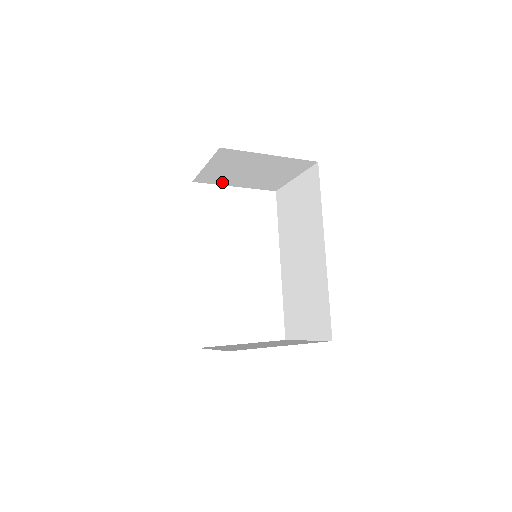
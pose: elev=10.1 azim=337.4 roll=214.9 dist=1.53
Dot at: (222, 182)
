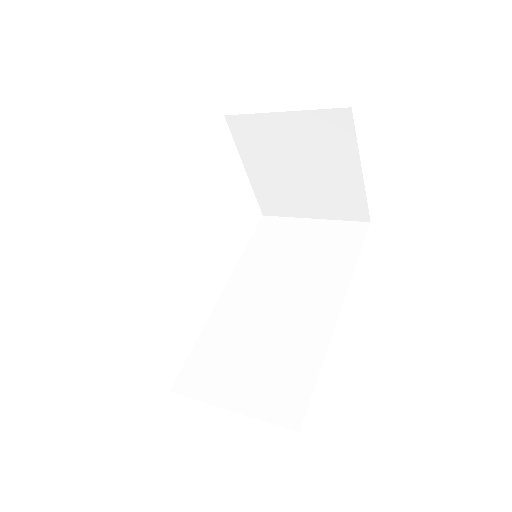
Dot at: (248, 150)
